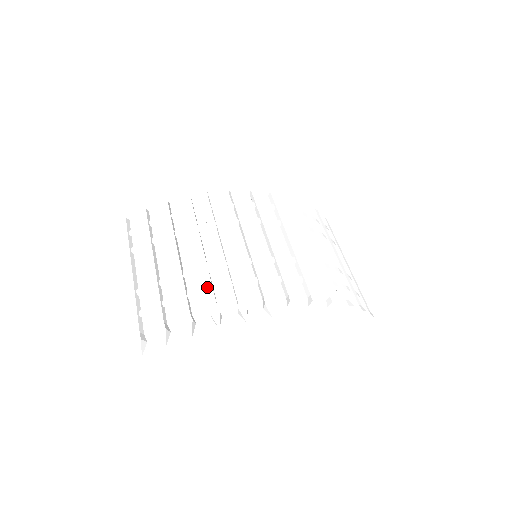
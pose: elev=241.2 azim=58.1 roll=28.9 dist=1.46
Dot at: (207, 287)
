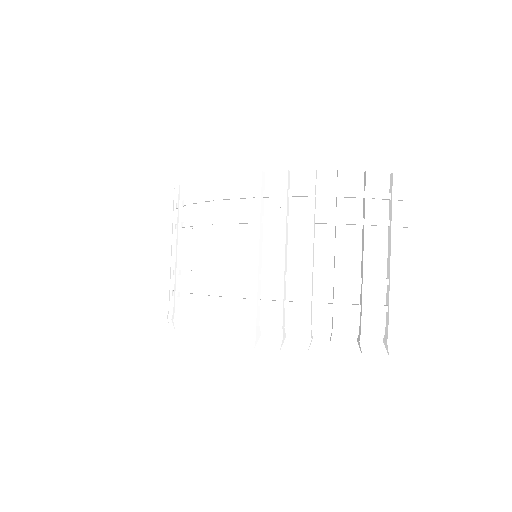
Dot at: (194, 296)
